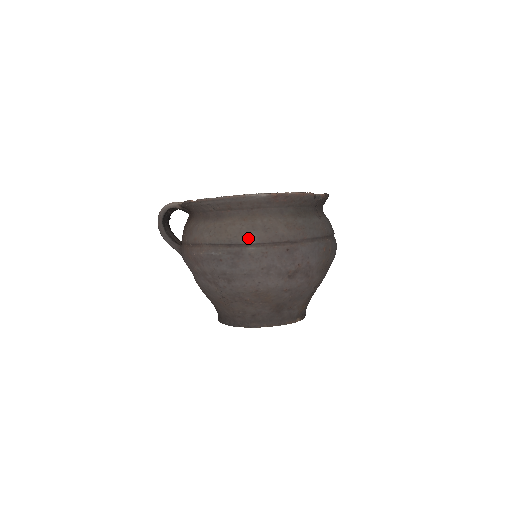
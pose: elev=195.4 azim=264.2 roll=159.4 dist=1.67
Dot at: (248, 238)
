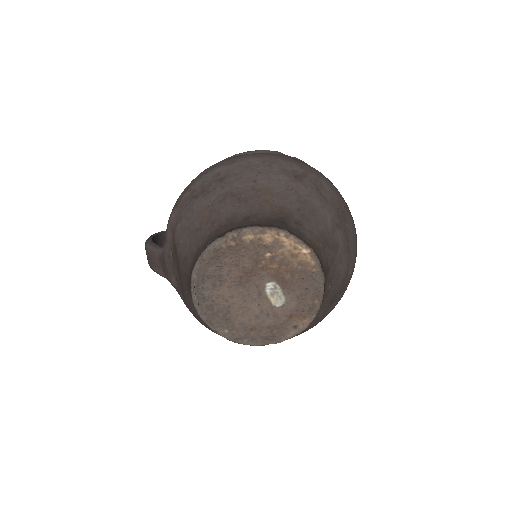
Dot at: occluded
